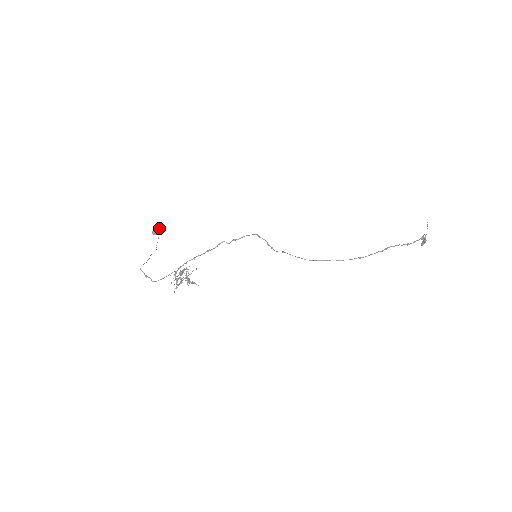
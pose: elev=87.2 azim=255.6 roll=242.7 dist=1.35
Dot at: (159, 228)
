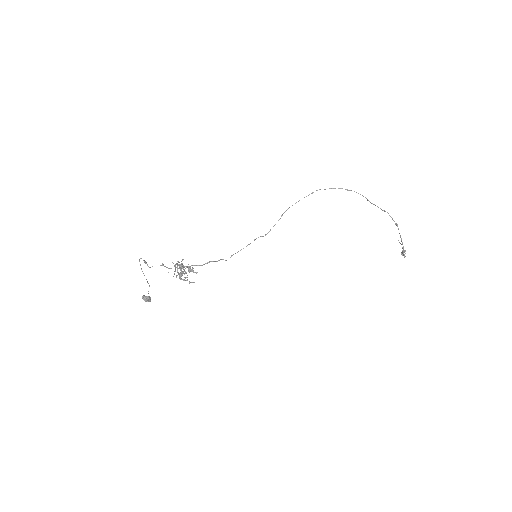
Dot at: (149, 296)
